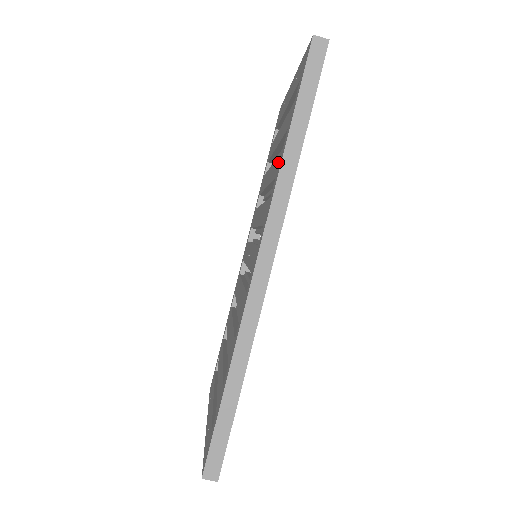
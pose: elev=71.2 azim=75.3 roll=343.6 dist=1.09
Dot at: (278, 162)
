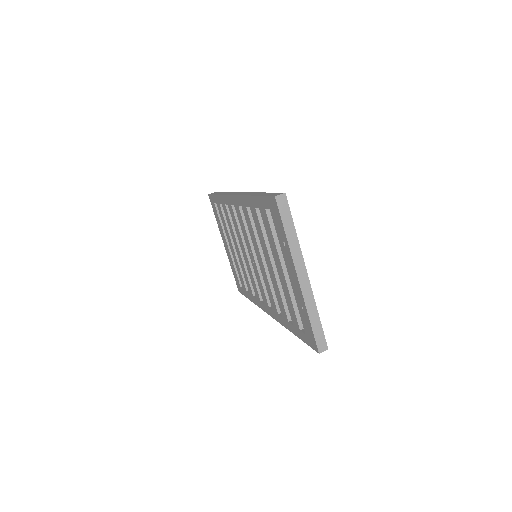
Dot at: (224, 209)
